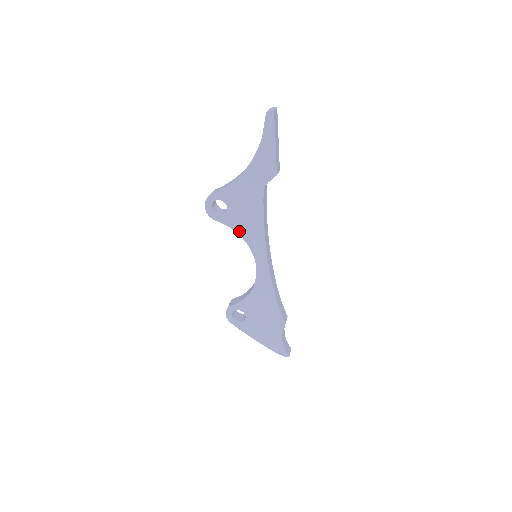
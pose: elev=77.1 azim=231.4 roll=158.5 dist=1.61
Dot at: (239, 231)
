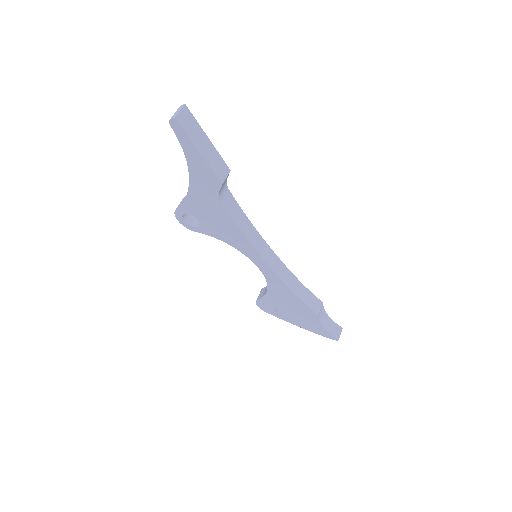
Dot at: (222, 239)
